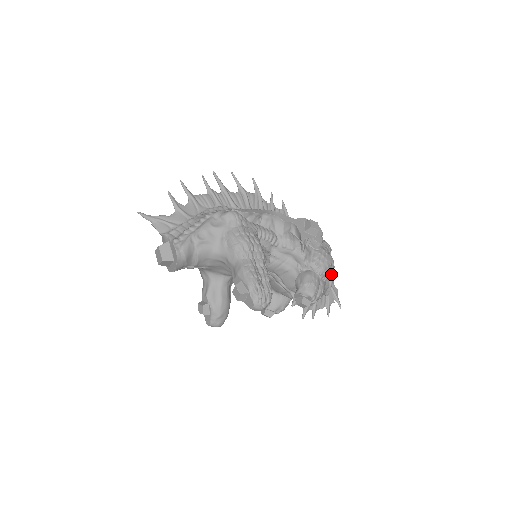
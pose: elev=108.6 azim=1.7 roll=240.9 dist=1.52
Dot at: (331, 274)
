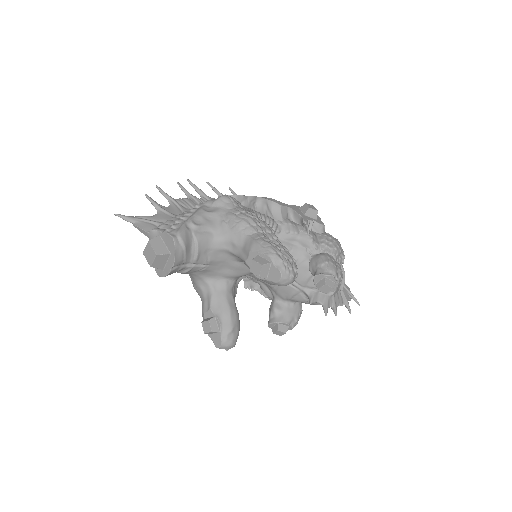
Dot at: (343, 256)
